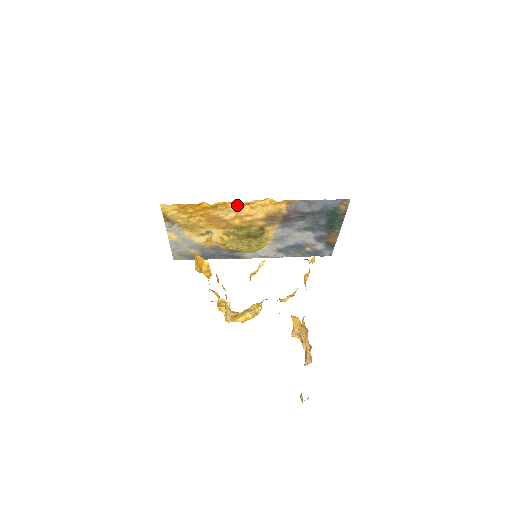
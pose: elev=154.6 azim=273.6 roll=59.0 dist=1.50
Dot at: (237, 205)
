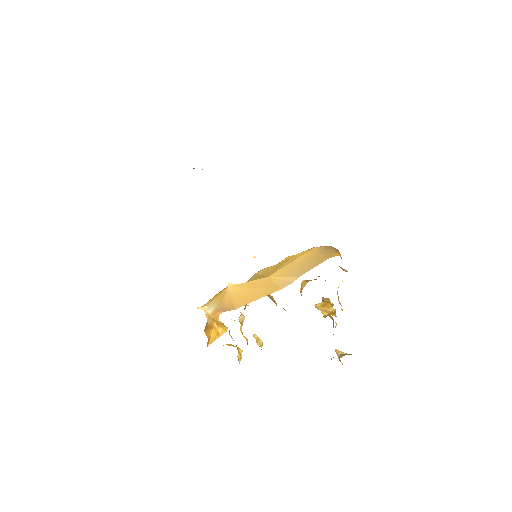
Dot at: occluded
